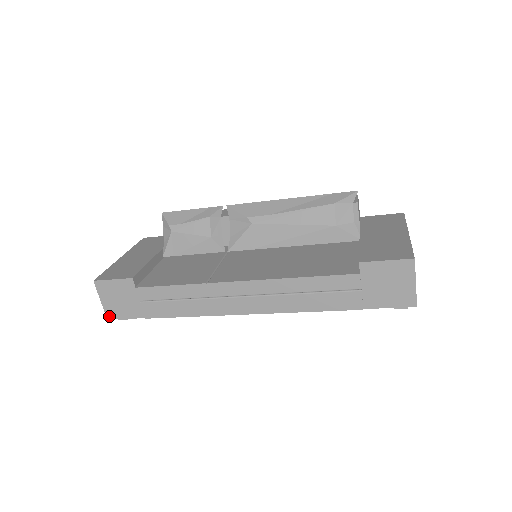
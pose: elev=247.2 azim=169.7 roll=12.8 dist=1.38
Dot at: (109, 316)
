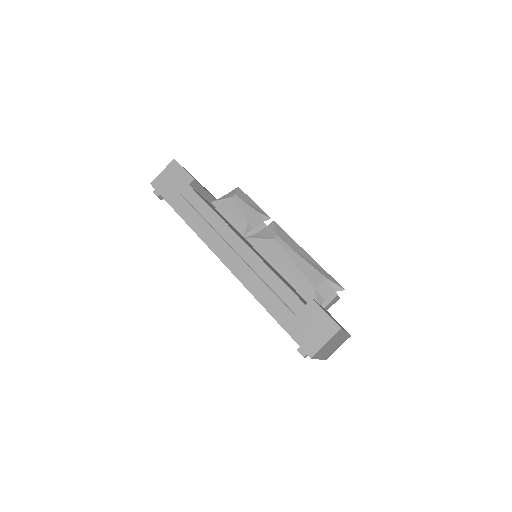
Dot at: (154, 183)
